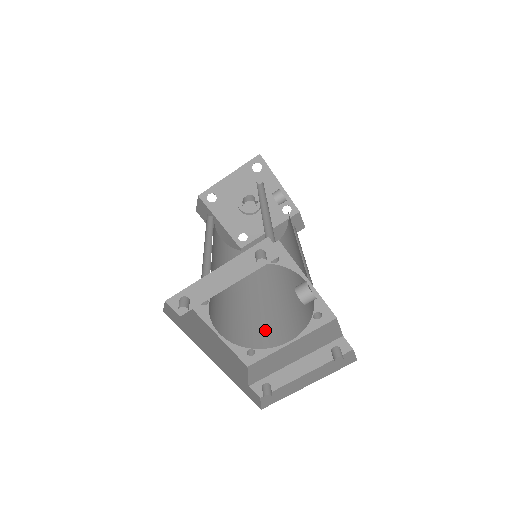
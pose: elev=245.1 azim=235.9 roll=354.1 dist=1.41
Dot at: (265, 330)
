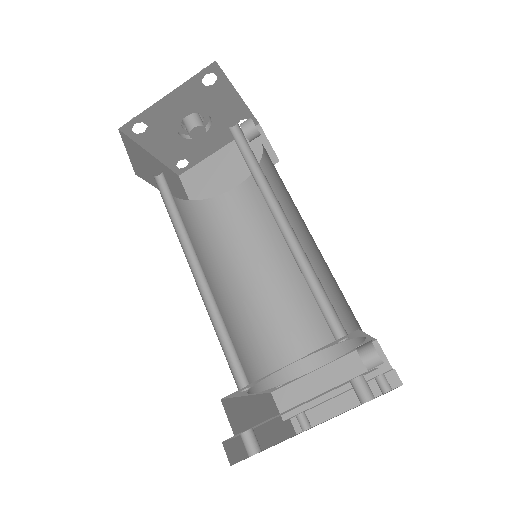
Dot at: (284, 348)
